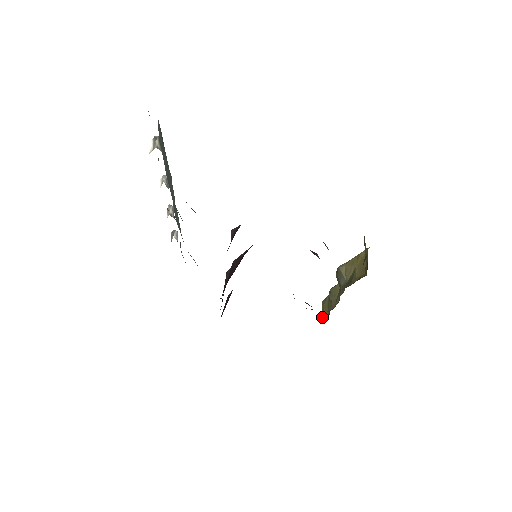
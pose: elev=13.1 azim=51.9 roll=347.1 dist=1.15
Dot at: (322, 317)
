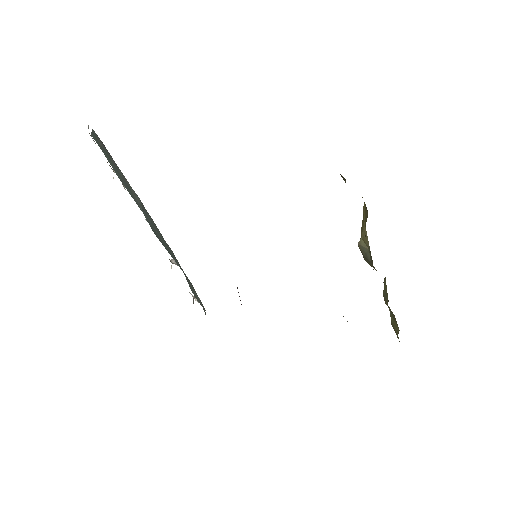
Dot at: occluded
